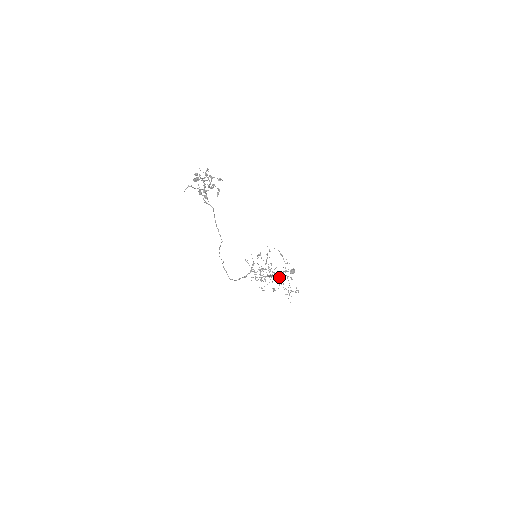
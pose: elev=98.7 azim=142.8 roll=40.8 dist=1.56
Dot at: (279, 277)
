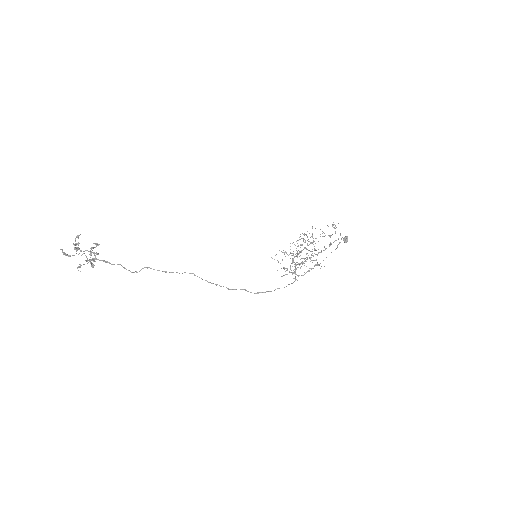
Dot at: occluded
